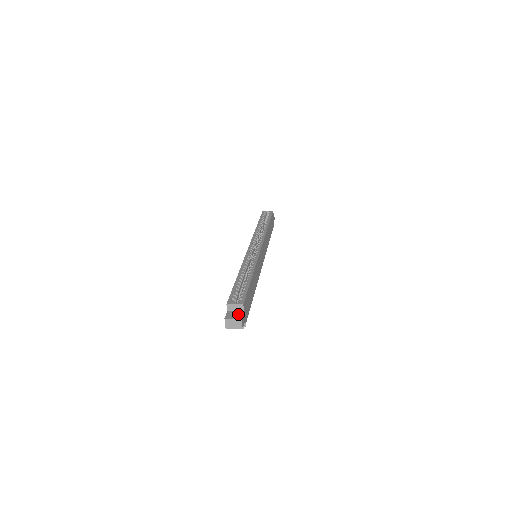
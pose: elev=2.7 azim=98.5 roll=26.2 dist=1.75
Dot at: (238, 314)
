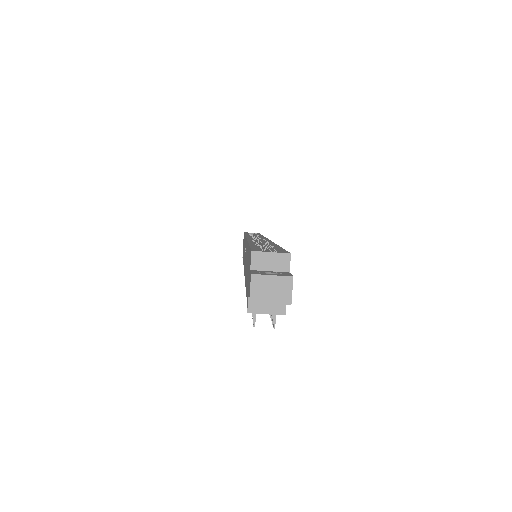
Dot at: (279, 272)
